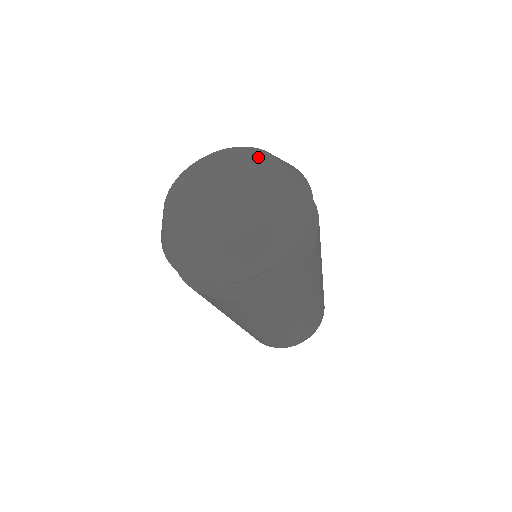
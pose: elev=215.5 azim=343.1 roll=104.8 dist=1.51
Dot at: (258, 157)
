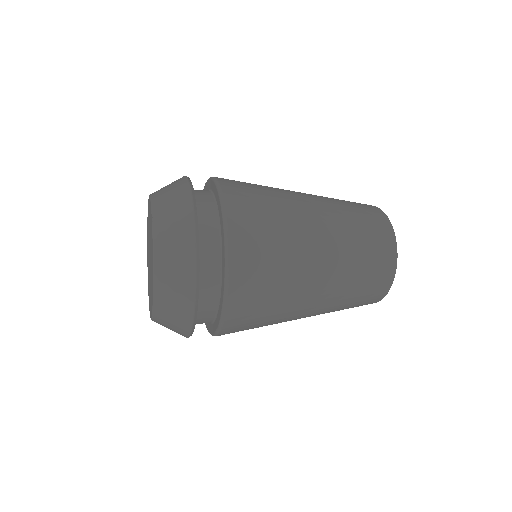
Dot at: occluded
